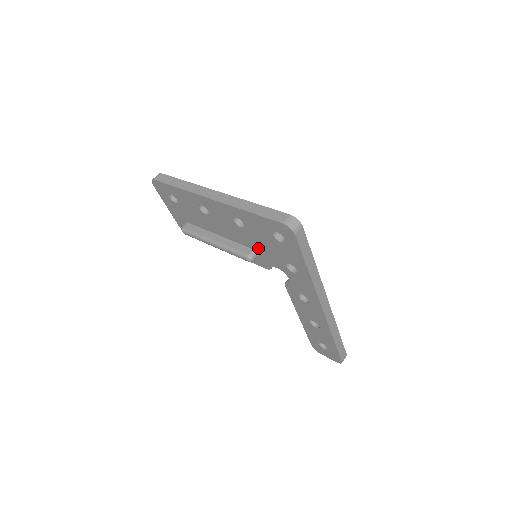
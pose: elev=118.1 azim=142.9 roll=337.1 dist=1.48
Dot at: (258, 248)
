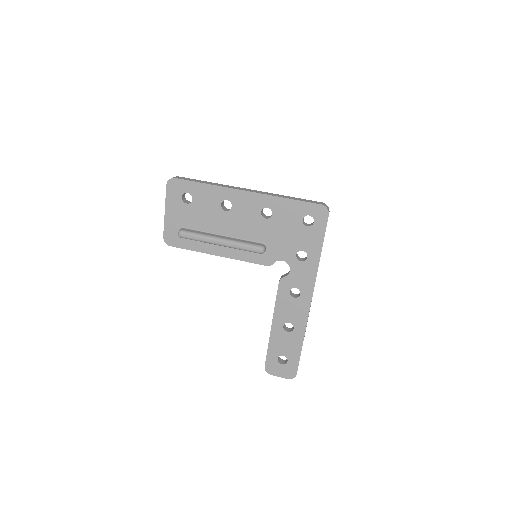
Dot at: (272, 240)
